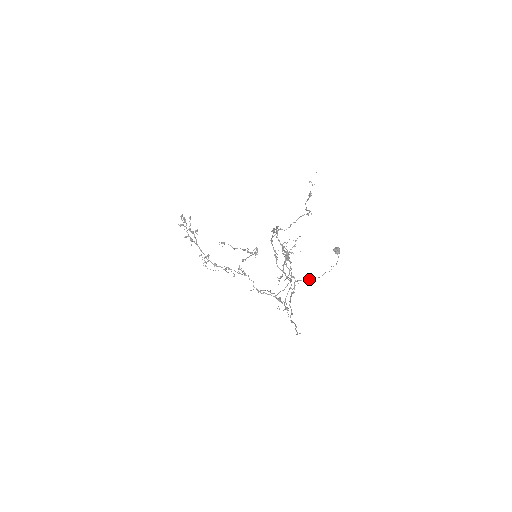
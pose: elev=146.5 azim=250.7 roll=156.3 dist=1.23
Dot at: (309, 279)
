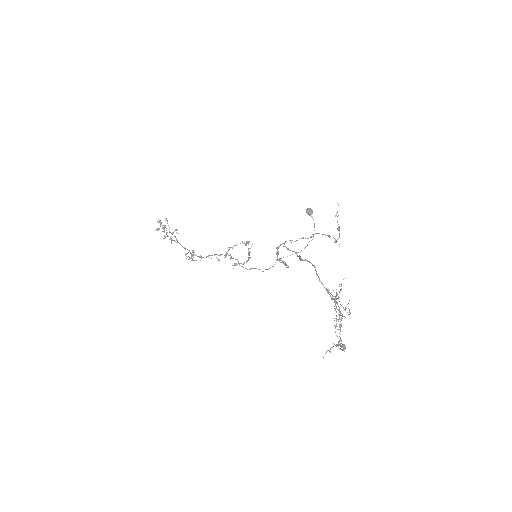
Dot at: occluded
